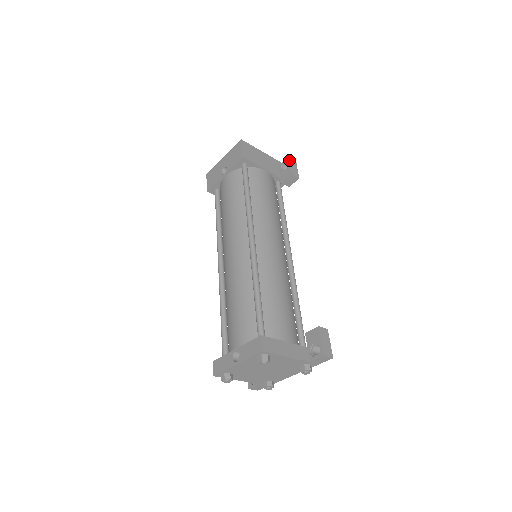
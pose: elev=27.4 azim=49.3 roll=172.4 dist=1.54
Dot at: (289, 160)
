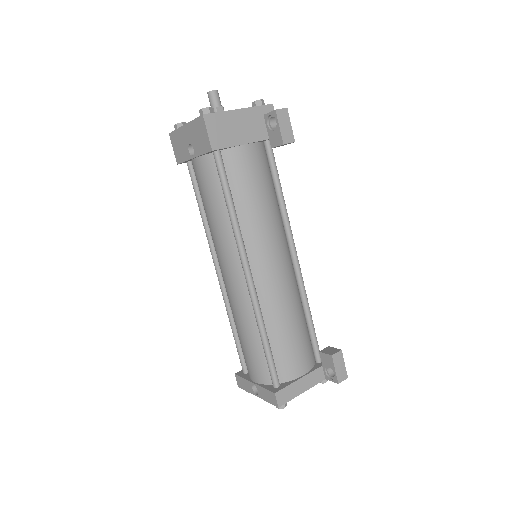
Dot at: (277, 117)
